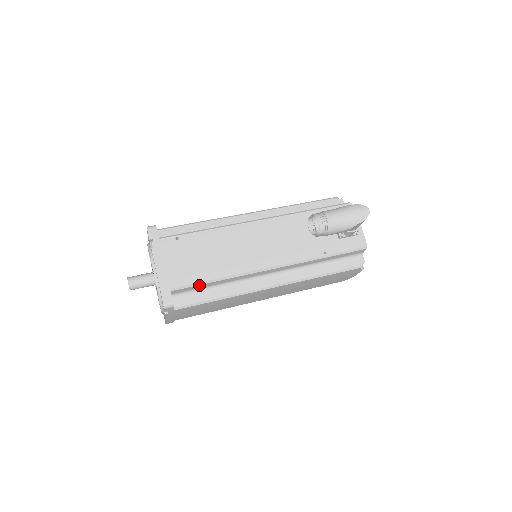
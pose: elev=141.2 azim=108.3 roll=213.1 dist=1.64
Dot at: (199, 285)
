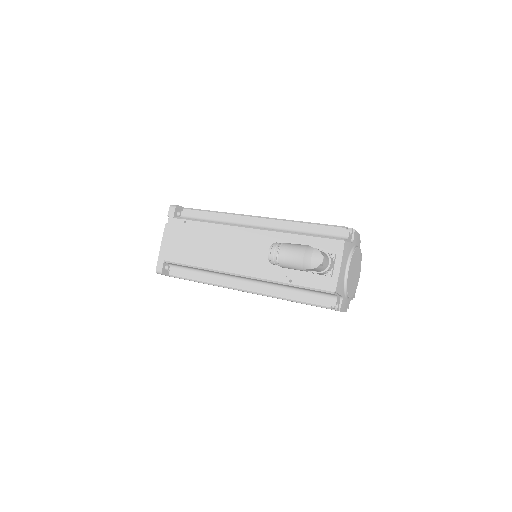
Dot at: (184, 265)
